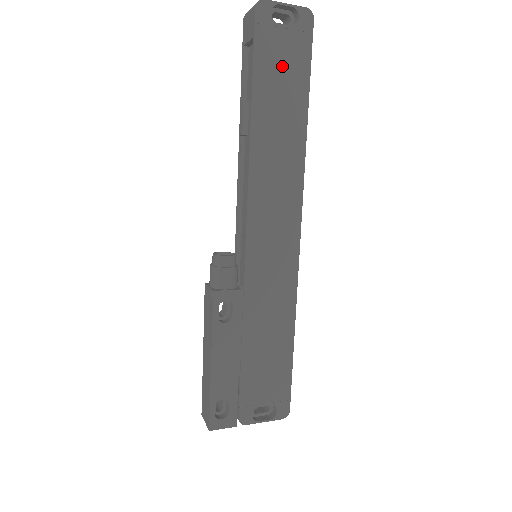
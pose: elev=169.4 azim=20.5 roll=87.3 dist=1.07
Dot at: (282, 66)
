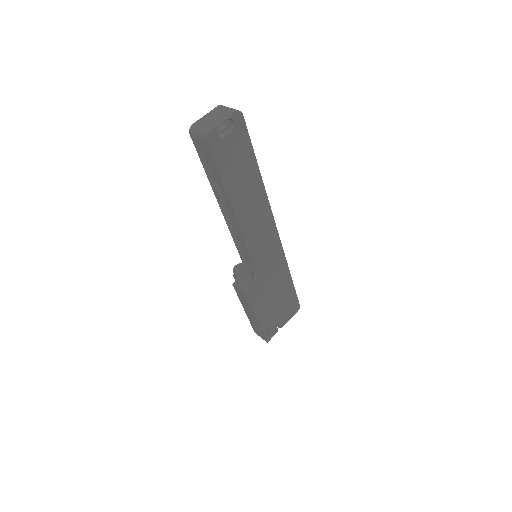
Dot at: (236, 159)
